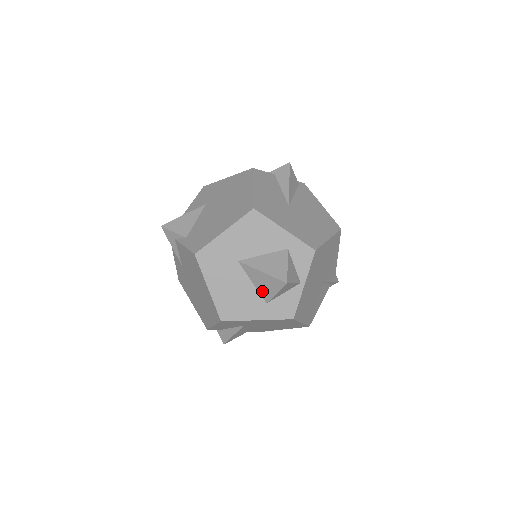
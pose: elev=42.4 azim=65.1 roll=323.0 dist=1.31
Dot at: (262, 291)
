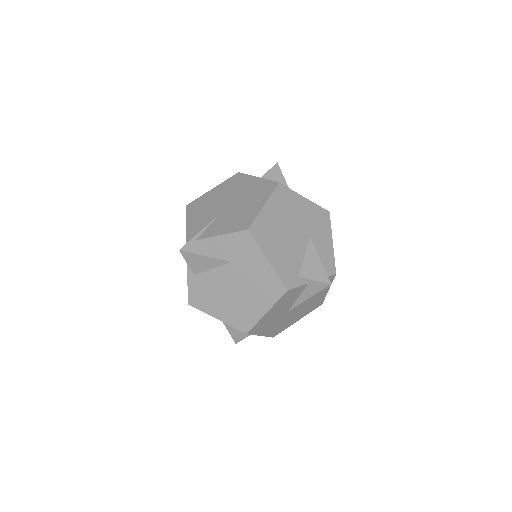
Dot at: occluded
